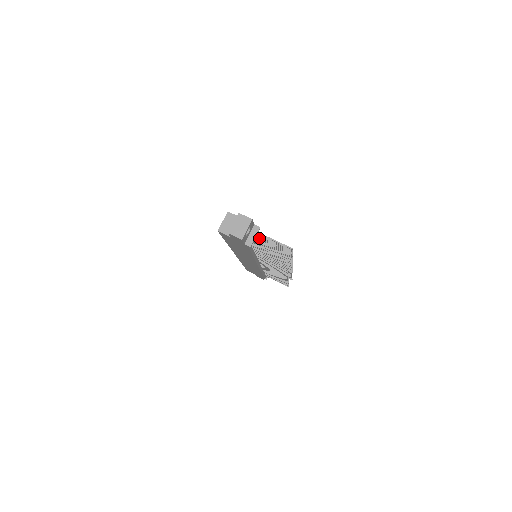
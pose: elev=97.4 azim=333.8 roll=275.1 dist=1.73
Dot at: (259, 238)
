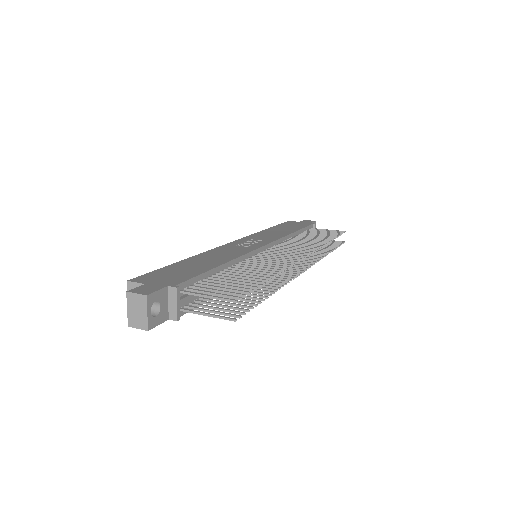
Dot at: (201, 283)
